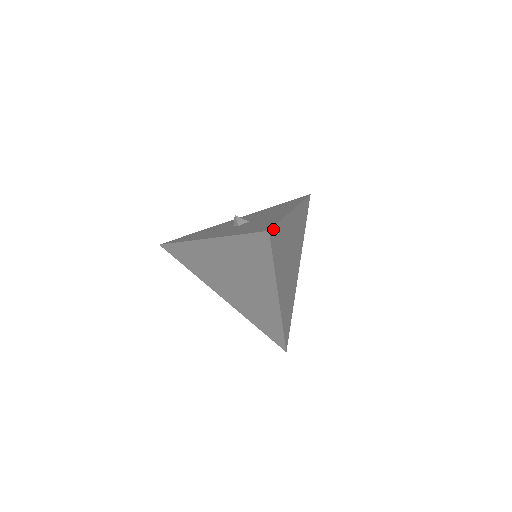
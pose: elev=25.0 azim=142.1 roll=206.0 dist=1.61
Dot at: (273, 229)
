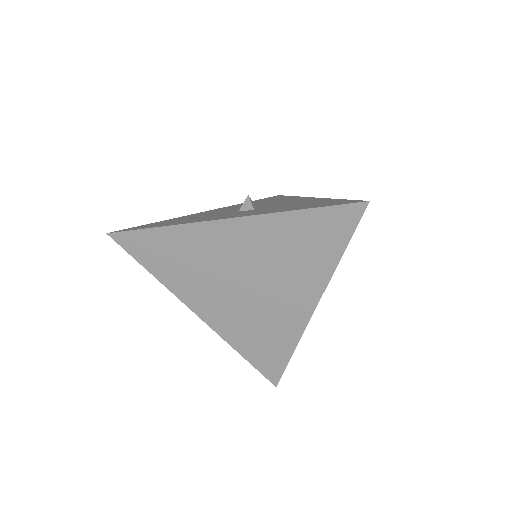
Dot at: occluded
